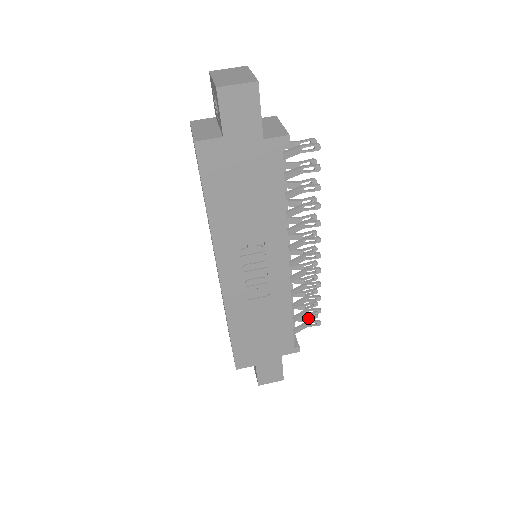
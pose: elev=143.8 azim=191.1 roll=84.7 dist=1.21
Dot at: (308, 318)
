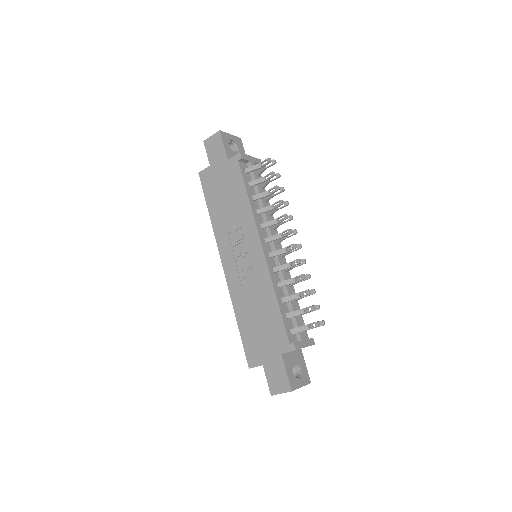
Dot at: occluded
